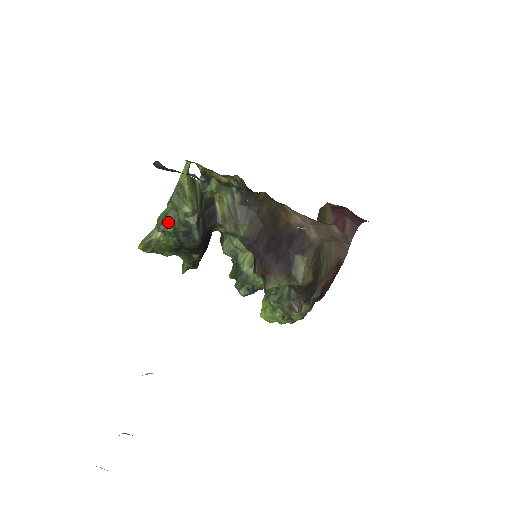
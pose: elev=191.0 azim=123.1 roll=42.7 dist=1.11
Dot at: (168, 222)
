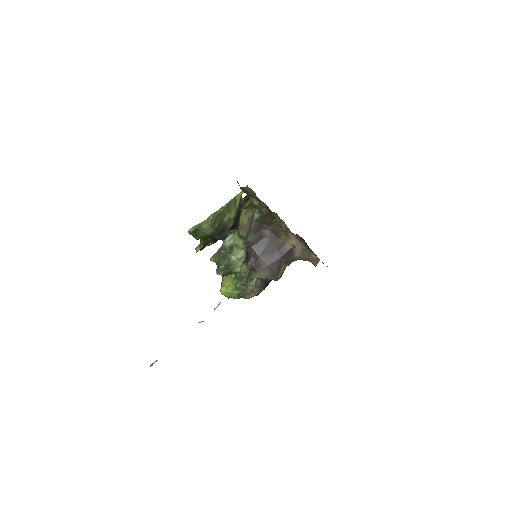
Dot at: (217, 220)
